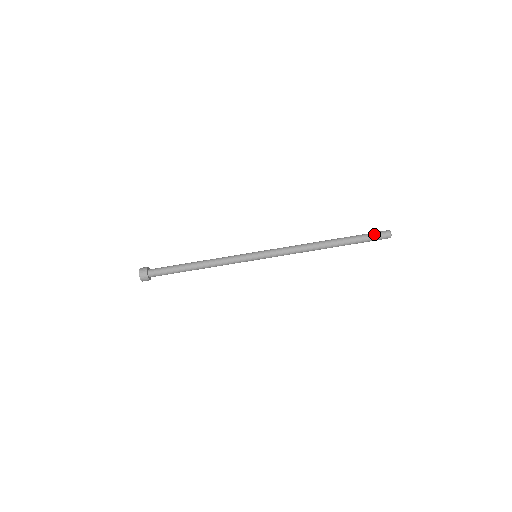
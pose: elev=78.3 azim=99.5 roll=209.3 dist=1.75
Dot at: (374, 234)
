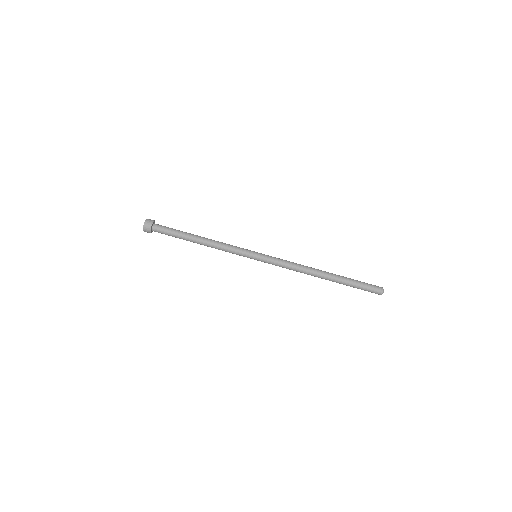
Dot at: occluded
